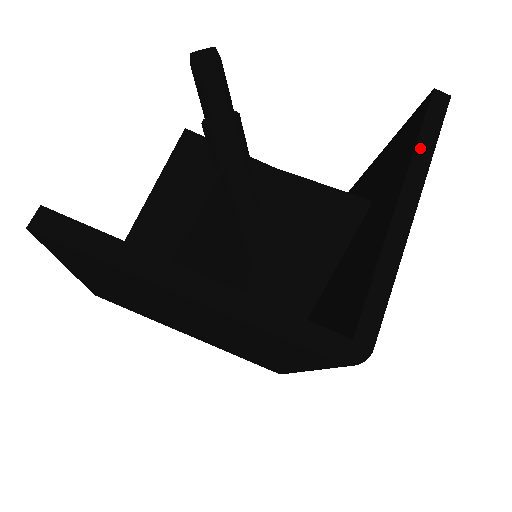
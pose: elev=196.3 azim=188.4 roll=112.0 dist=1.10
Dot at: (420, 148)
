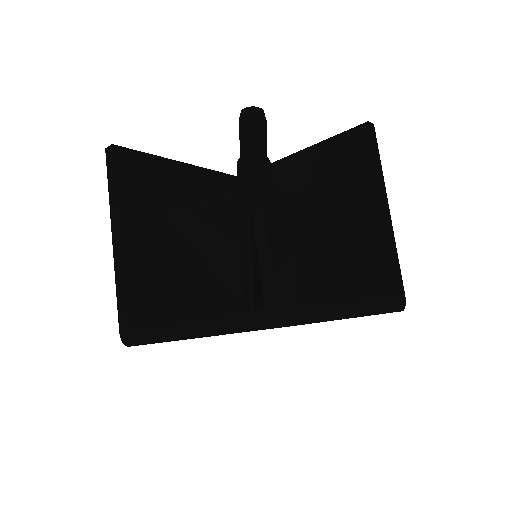
Dot at: (378, 167)
